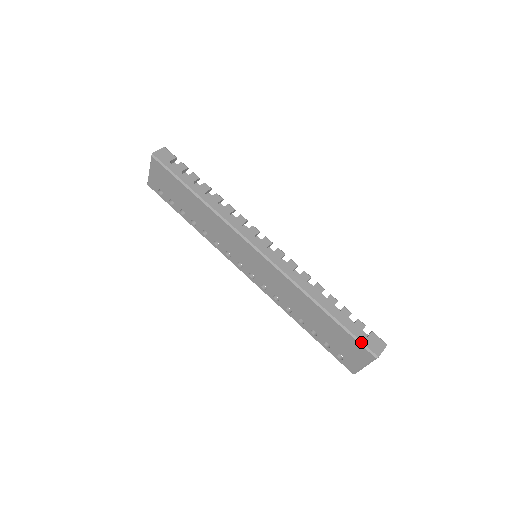
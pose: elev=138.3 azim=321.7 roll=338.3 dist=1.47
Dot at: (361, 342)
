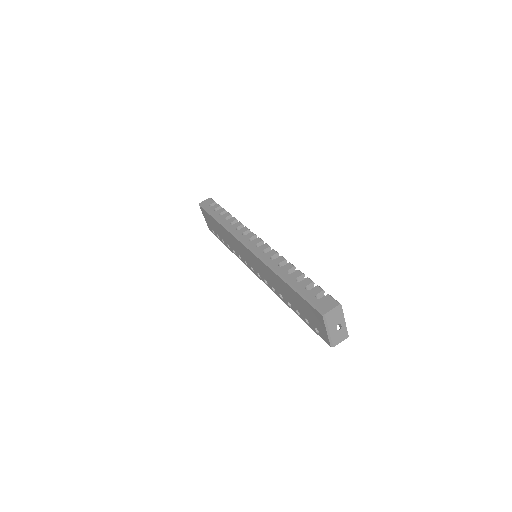
Dot at: (311, 303)
